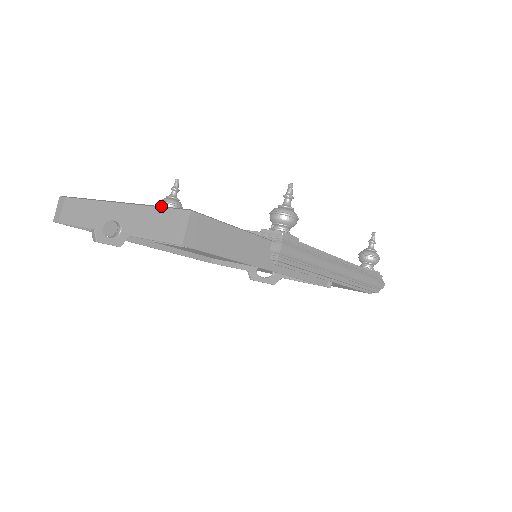
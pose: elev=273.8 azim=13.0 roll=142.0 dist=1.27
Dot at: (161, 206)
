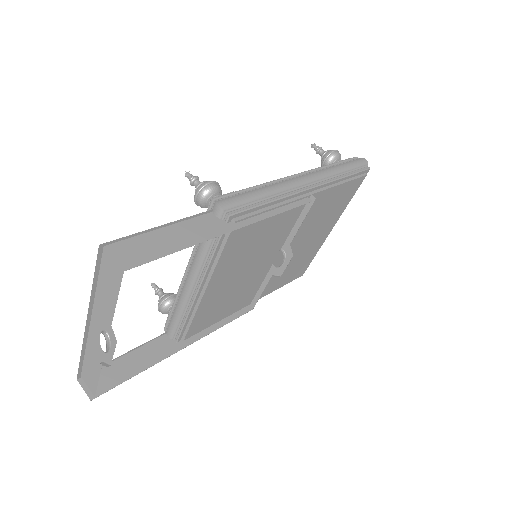
Dot at: (94, 275)
